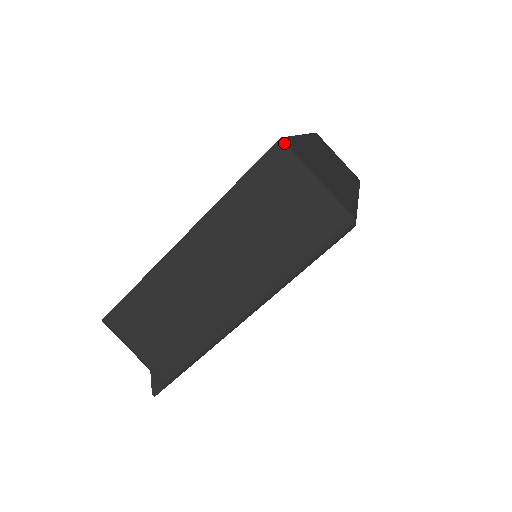
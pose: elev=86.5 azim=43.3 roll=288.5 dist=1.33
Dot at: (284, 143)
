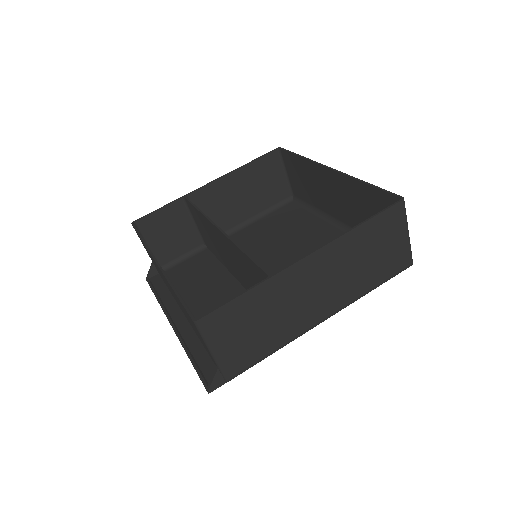
Dot at: occluded
